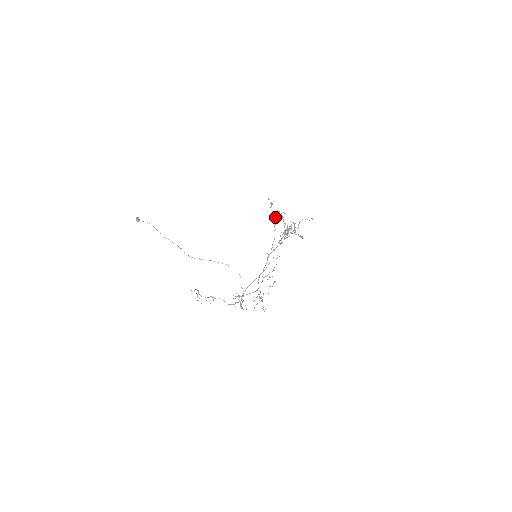
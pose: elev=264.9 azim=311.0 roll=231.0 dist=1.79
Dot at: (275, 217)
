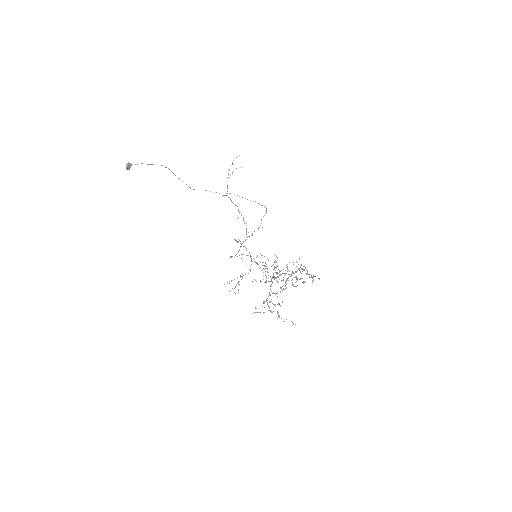
Dot at: occluded
